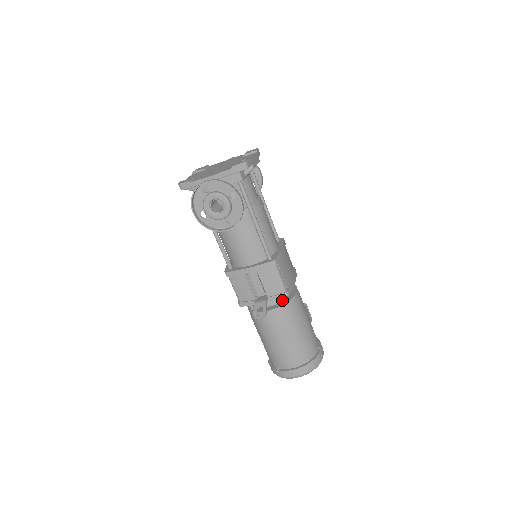
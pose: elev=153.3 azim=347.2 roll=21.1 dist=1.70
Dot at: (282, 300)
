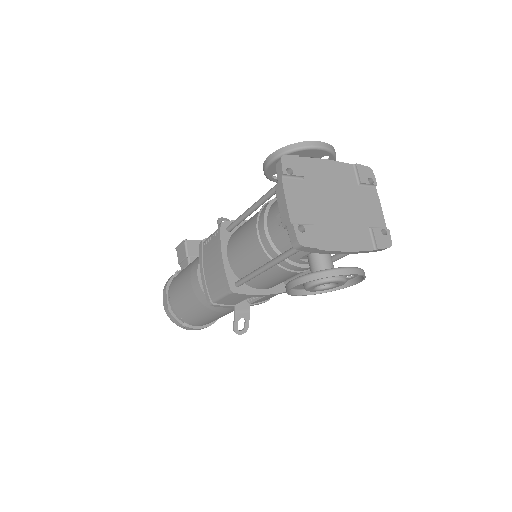
Dot at: occluded
